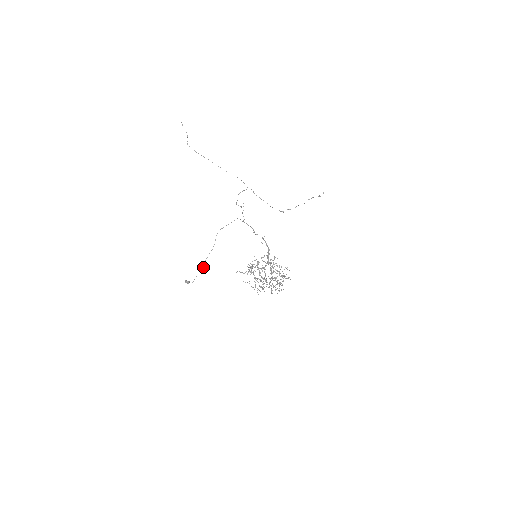
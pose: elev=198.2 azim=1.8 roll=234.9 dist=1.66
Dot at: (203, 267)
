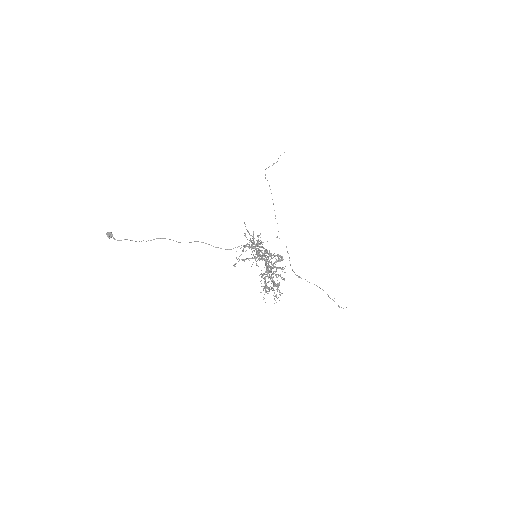
Dot at: occluded
